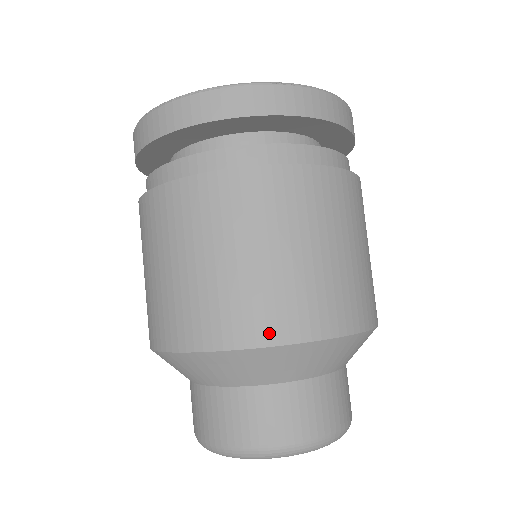
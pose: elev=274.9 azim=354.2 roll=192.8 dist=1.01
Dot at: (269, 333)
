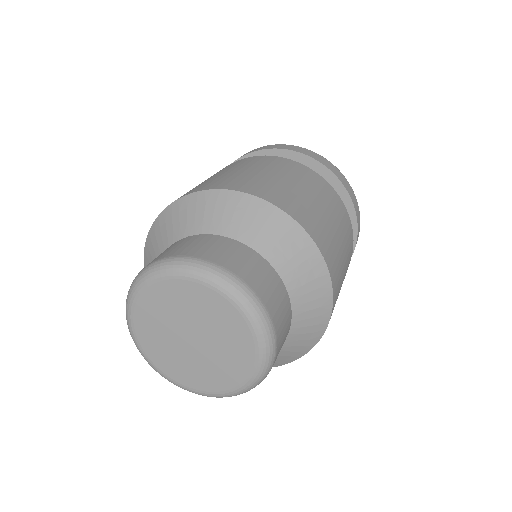
Dot at: (289, 209)
